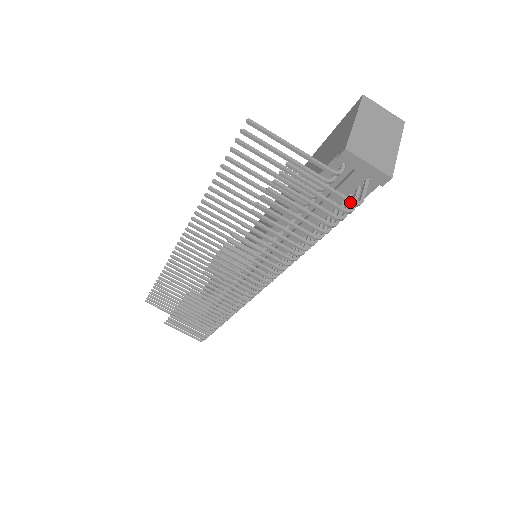
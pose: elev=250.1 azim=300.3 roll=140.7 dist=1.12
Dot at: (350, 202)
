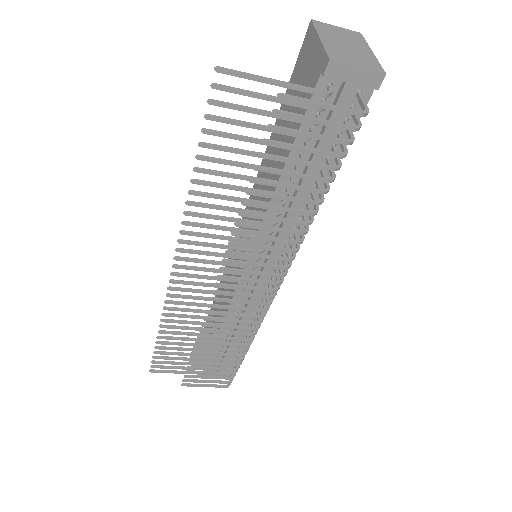
Dot at: (358, 113)
